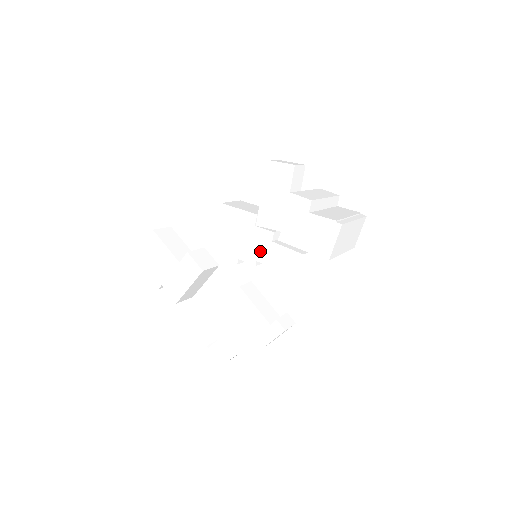
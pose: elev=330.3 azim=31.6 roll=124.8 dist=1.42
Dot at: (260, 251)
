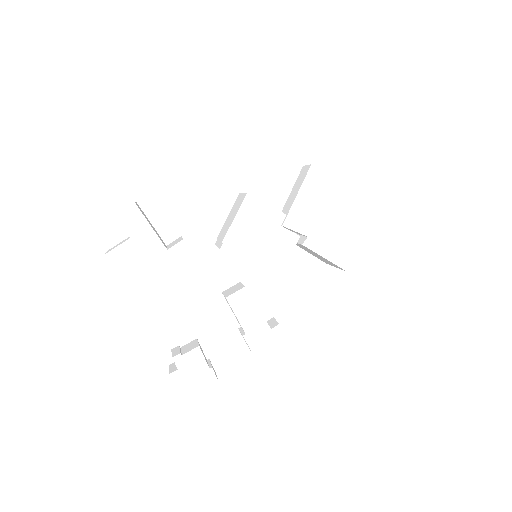
Dot at: (280, 252)
